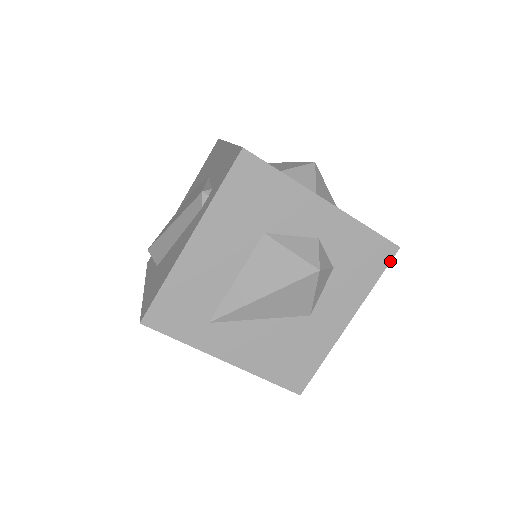
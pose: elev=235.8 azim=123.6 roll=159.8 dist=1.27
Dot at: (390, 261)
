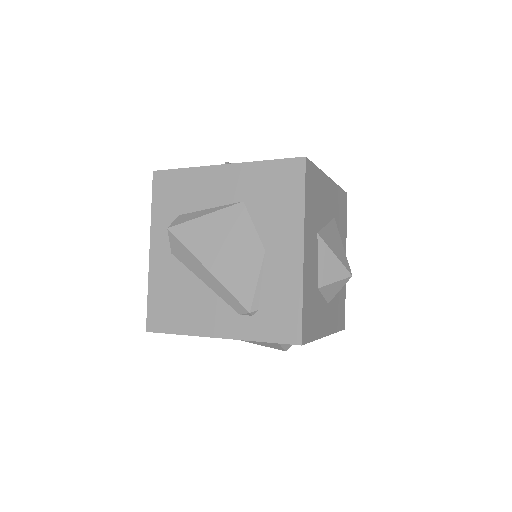
Dot at: occluded
